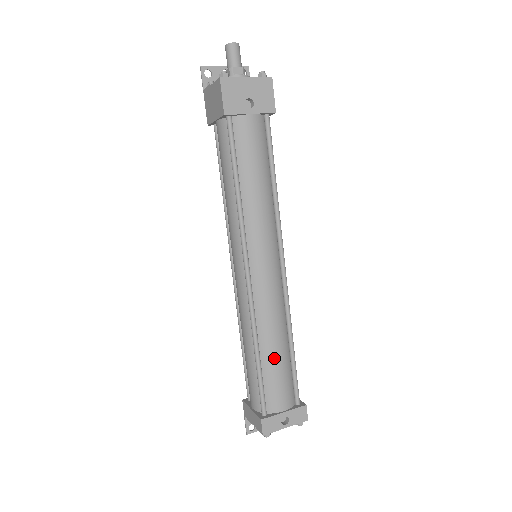
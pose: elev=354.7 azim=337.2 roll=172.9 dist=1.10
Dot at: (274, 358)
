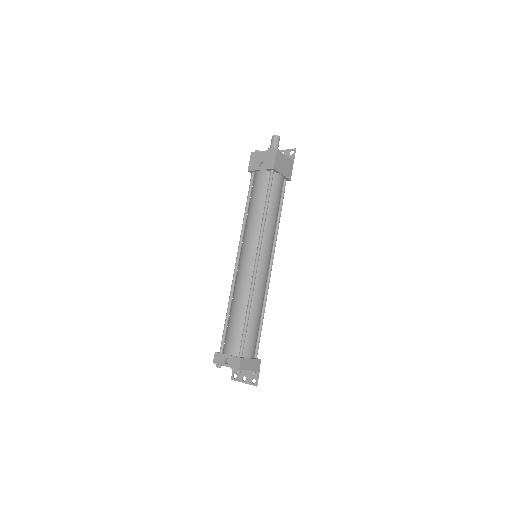
Dot at: (234, 316)
